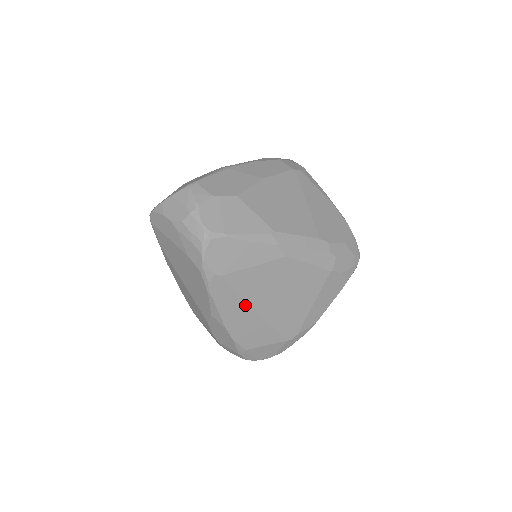
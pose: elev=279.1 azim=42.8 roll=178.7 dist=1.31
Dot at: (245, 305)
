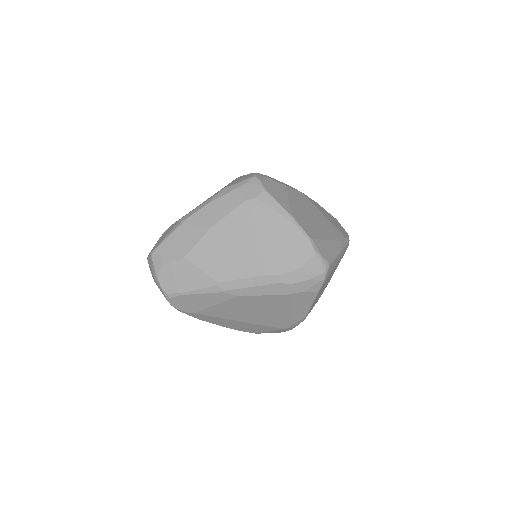
Dot at: (228, 320)
